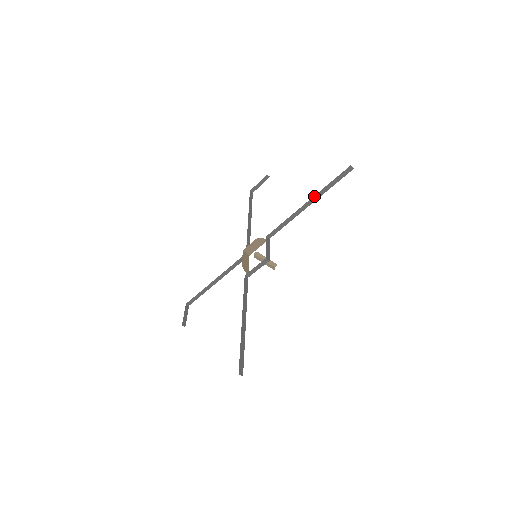
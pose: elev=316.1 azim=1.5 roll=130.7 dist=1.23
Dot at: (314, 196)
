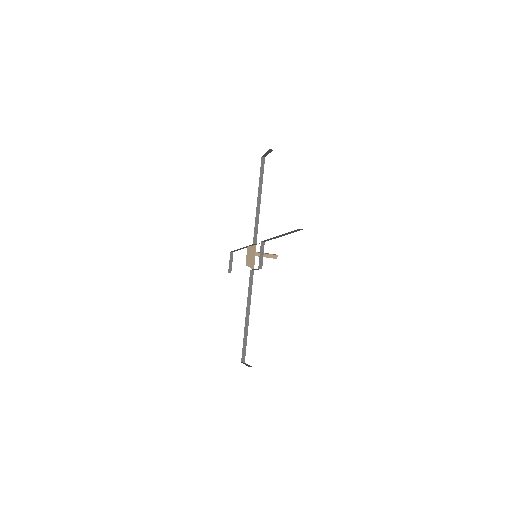
Dot at: (282, 234)
